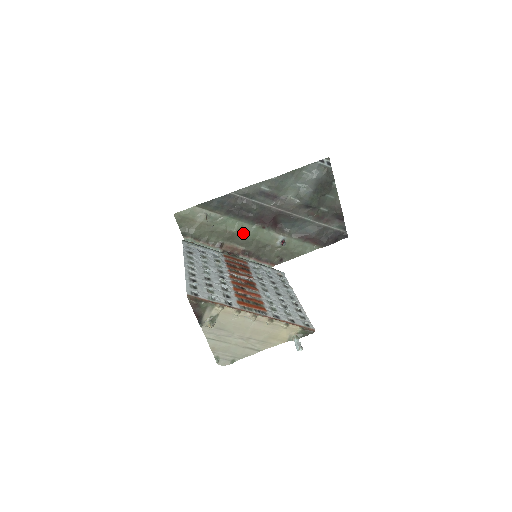
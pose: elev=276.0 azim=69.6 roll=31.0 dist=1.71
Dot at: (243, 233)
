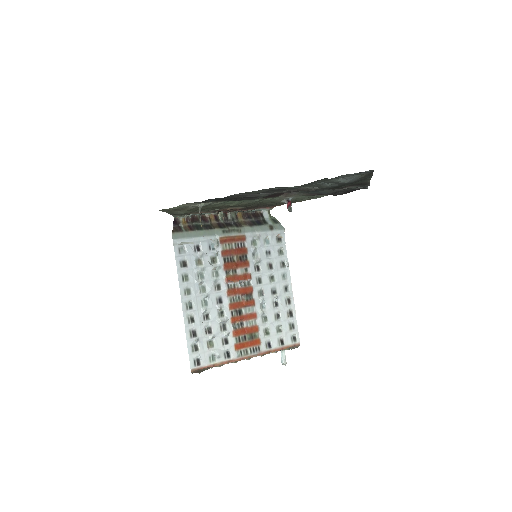
Dot at: (243, 204)
